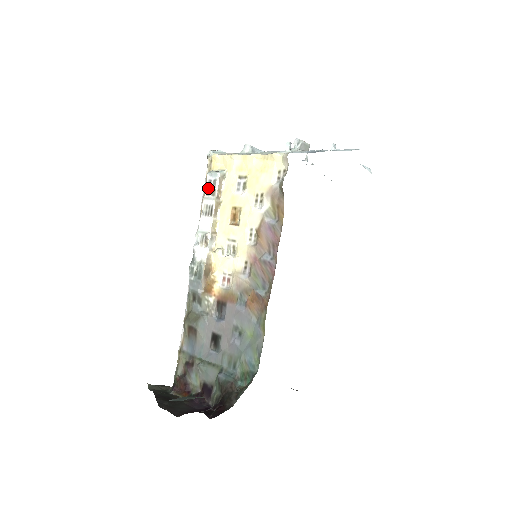
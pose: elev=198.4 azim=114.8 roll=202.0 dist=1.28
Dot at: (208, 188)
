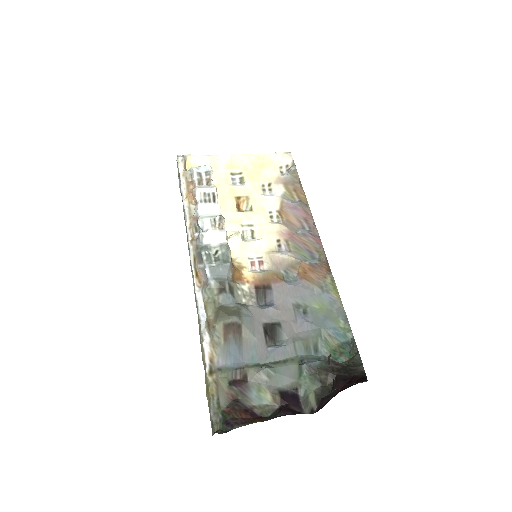
Dot at: (199, 179)
